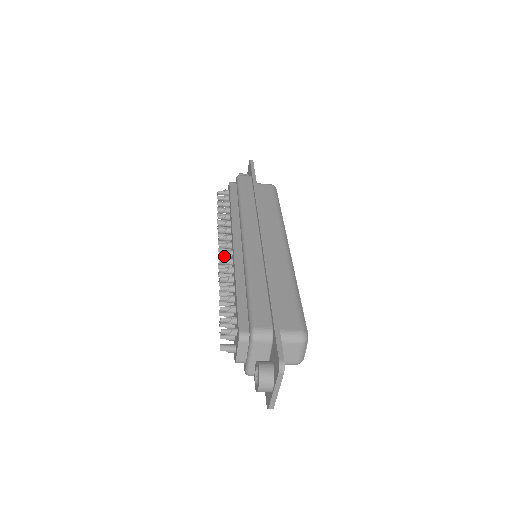
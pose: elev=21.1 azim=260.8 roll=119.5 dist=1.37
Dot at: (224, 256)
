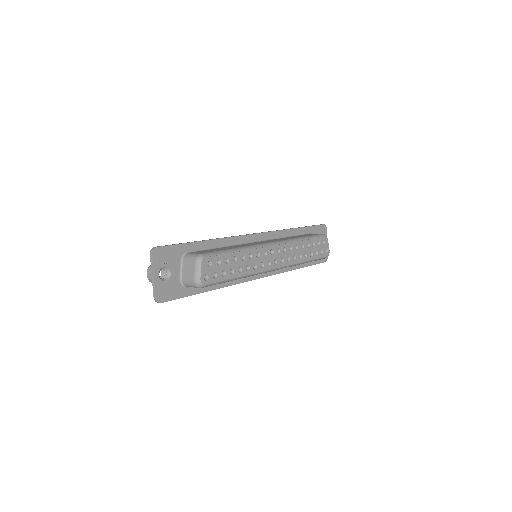
Dot at: occluded
